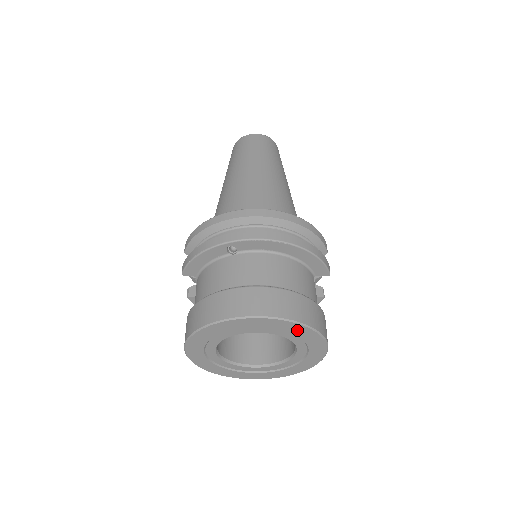
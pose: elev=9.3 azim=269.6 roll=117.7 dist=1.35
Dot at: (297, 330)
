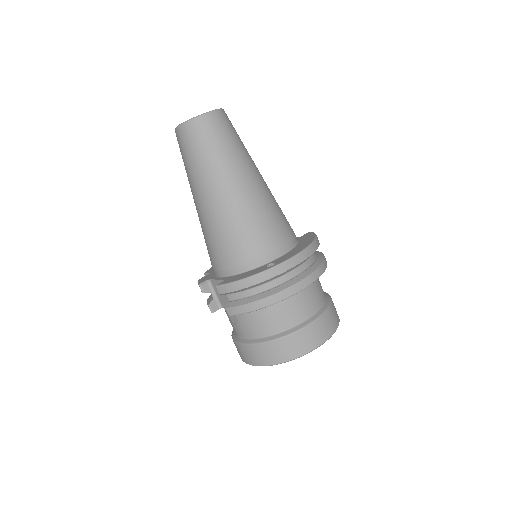
Dot at: occluded
